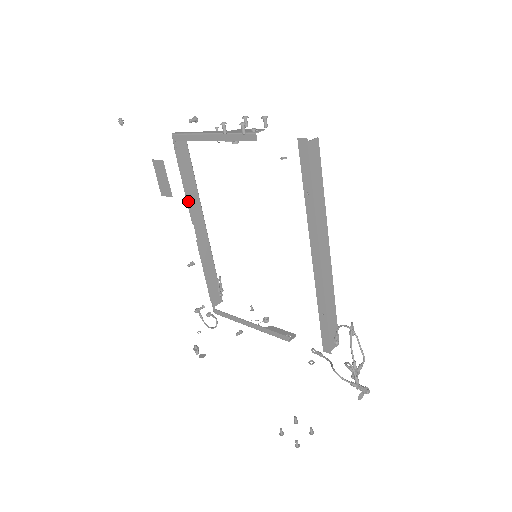
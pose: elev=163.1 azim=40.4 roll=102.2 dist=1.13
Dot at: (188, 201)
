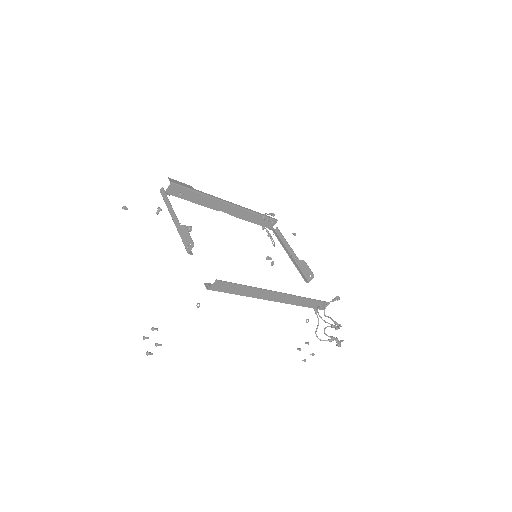
Dot at: (204, 205)
